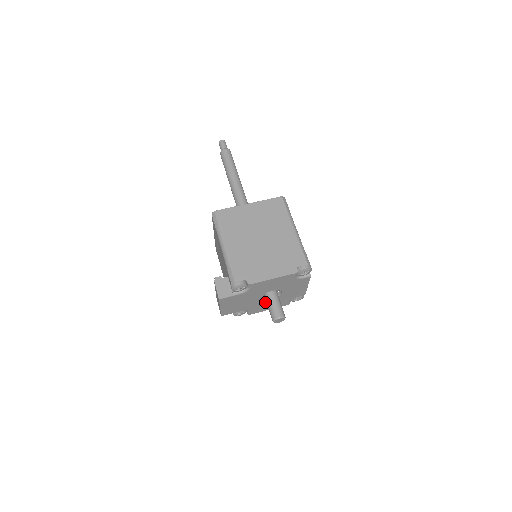
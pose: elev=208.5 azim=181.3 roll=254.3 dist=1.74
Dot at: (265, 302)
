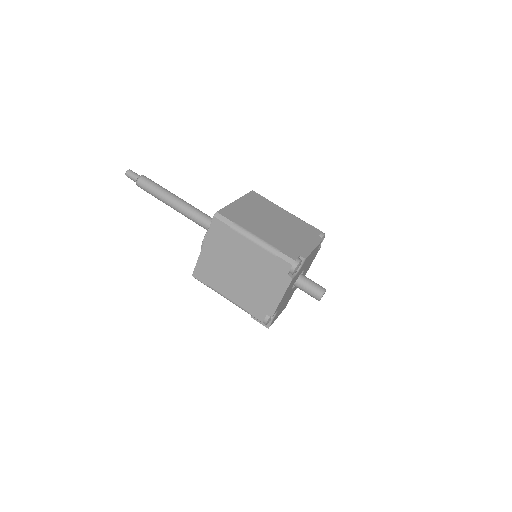
Dot at: occluded
